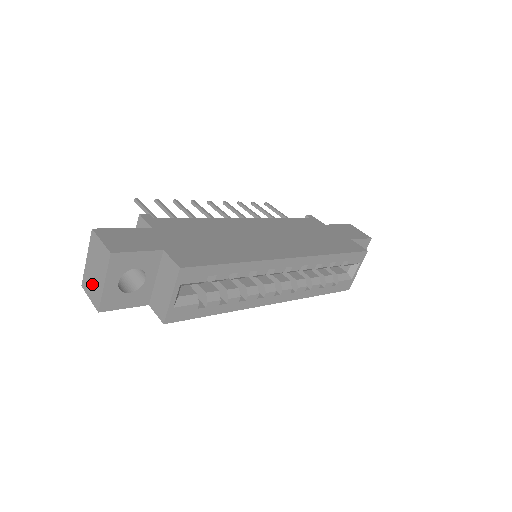
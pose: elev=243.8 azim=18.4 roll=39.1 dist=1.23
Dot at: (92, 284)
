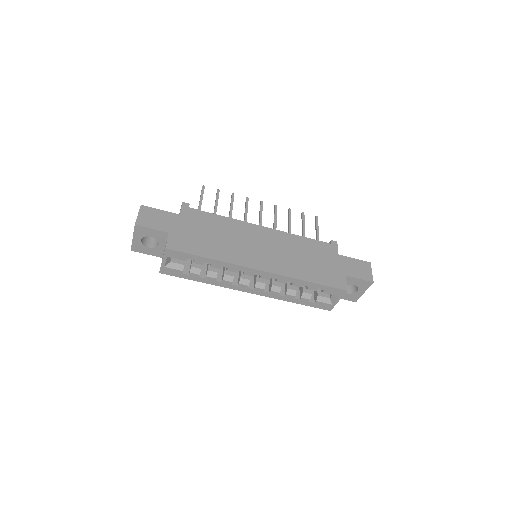
Dot at: occluded
